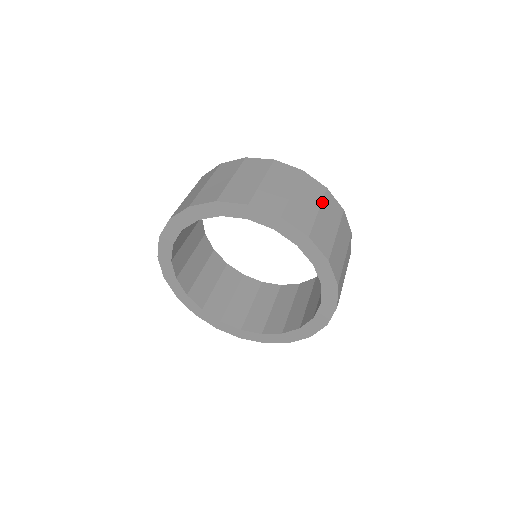
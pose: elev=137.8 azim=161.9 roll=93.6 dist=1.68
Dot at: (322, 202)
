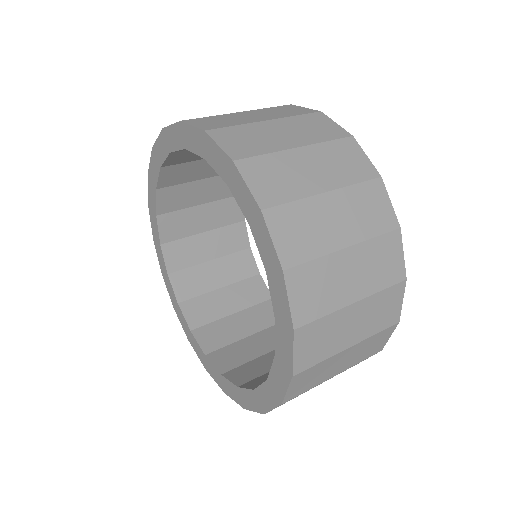
Dot at: (289, 117)
